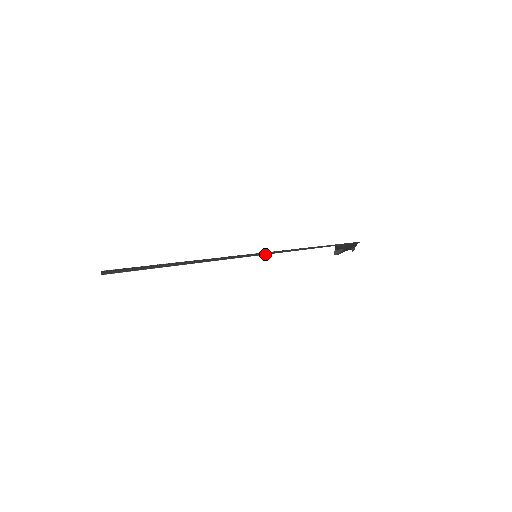
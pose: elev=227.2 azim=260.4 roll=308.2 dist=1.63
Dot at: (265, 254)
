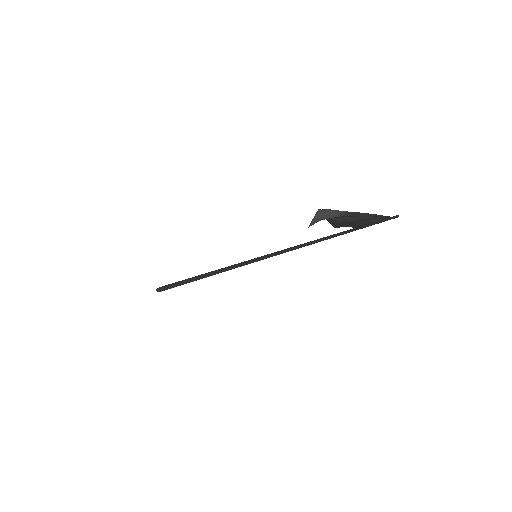
Dot at: (272, 255)
